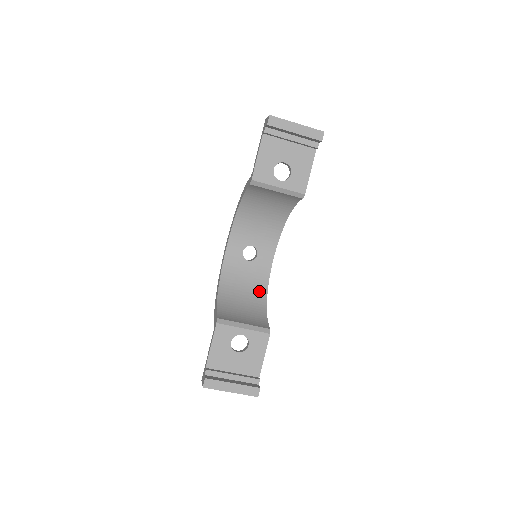
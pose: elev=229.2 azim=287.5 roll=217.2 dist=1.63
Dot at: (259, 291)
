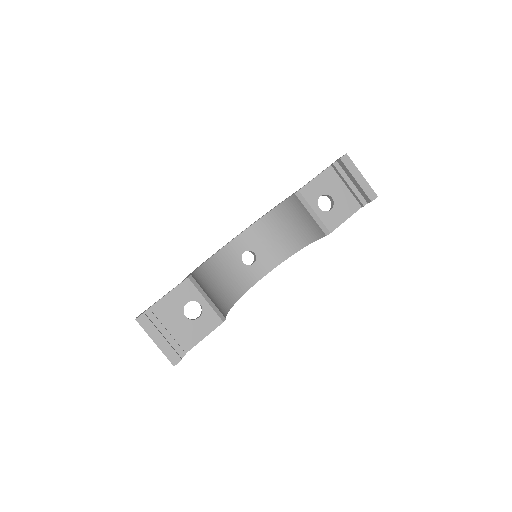
Dot at: (234, 291)
